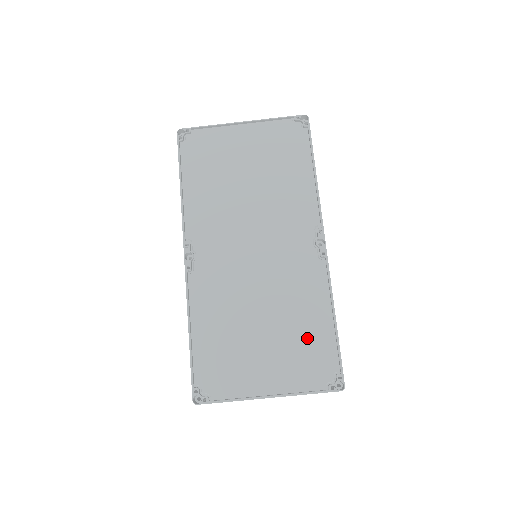
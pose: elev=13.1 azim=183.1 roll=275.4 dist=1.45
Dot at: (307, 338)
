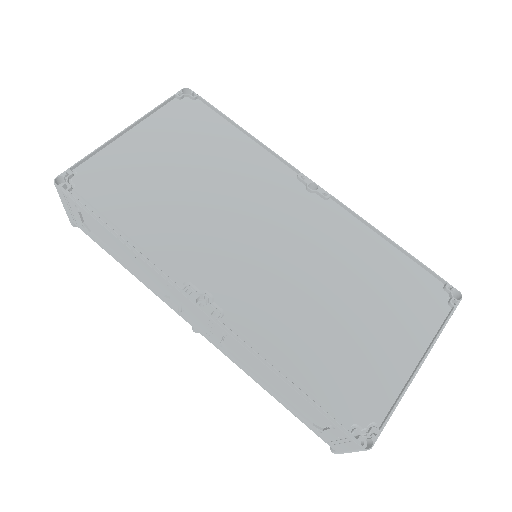
Dot at: (391, 278)
